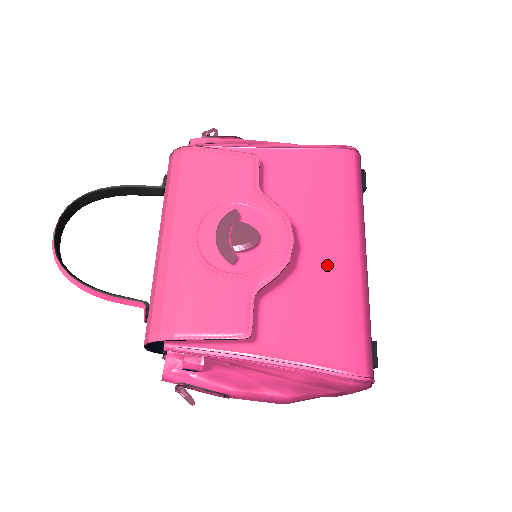
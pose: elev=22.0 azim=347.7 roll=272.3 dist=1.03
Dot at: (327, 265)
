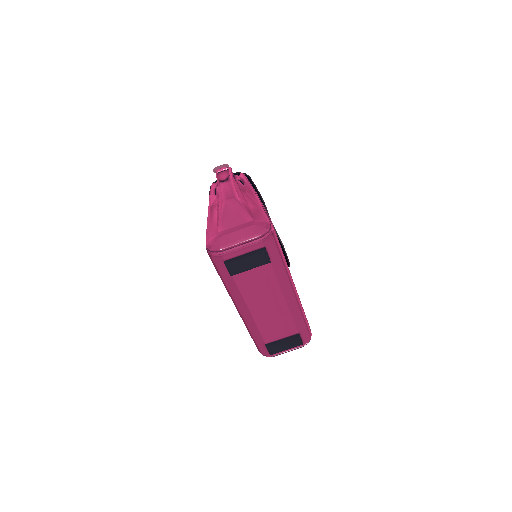
Dot at: occluded
